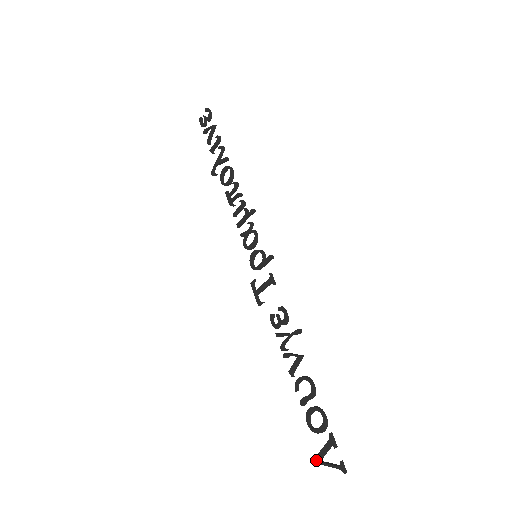
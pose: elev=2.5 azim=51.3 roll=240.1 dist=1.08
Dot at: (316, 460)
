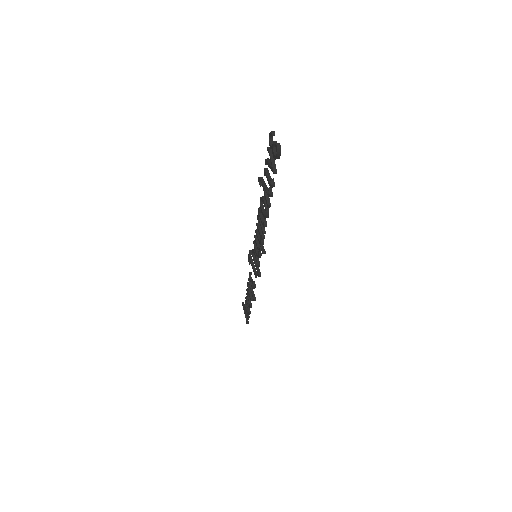
Dot at: (243, 306)
